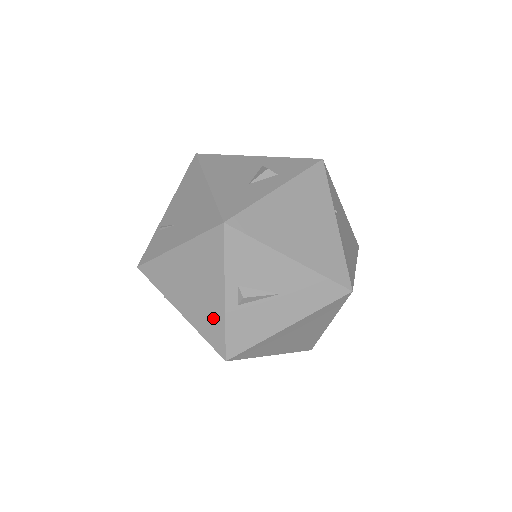
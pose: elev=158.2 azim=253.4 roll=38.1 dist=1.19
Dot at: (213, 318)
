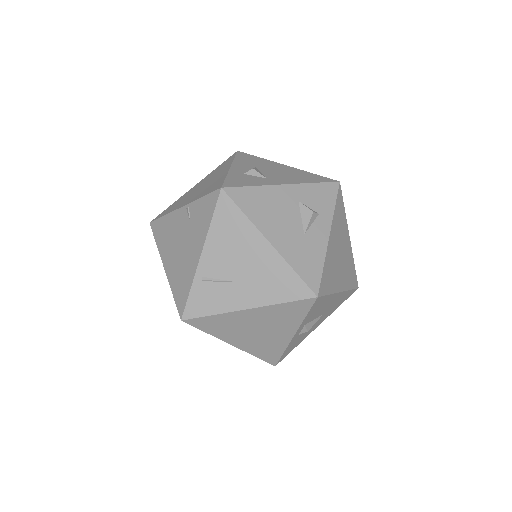
Dot at: (274, 347)
